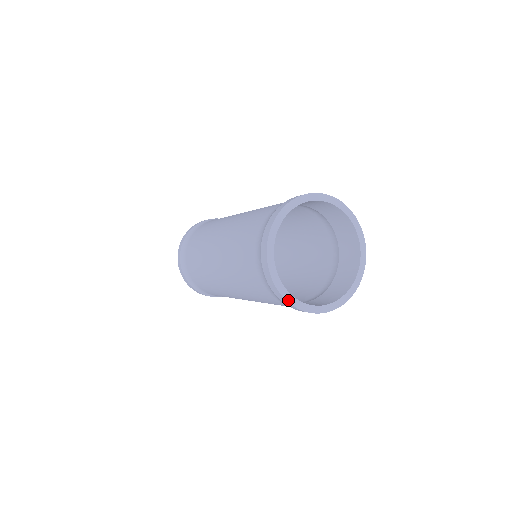
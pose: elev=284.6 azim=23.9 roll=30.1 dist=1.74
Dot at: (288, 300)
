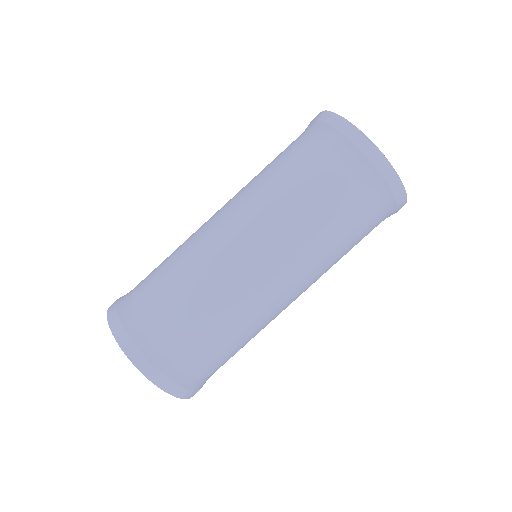
Dot at: (386, 159)
